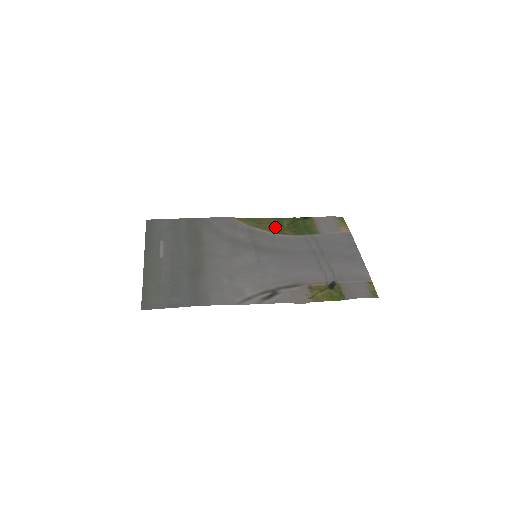
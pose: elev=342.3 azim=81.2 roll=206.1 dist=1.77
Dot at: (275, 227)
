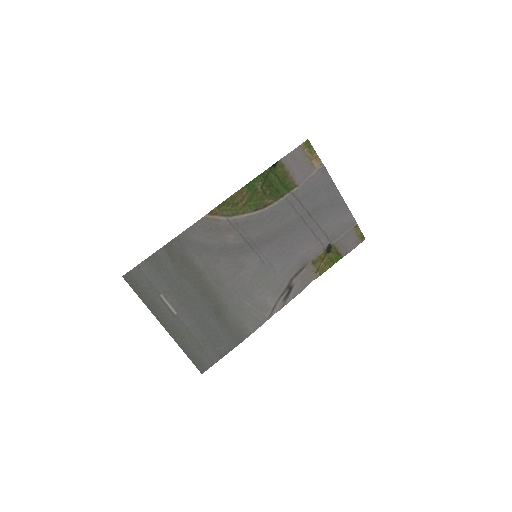
Dot at: (252, 200)
